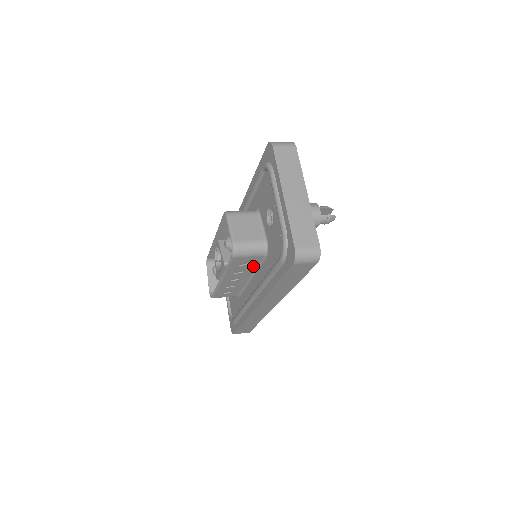
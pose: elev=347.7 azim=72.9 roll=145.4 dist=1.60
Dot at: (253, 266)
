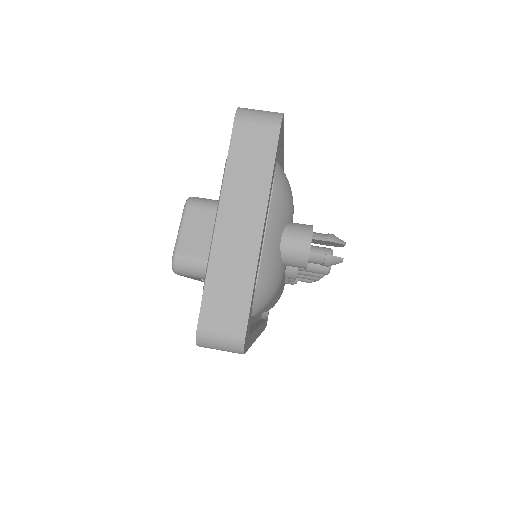
Dot at: occluded
